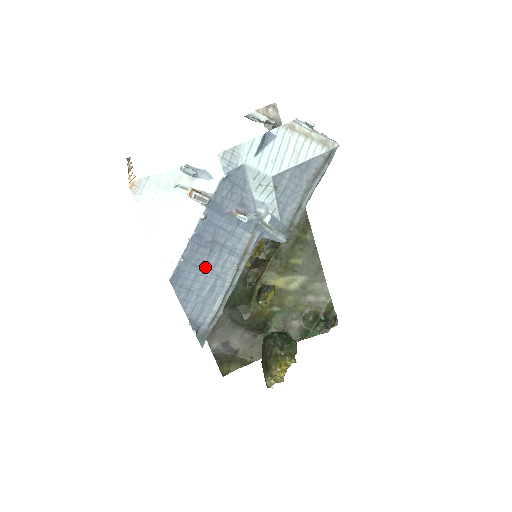
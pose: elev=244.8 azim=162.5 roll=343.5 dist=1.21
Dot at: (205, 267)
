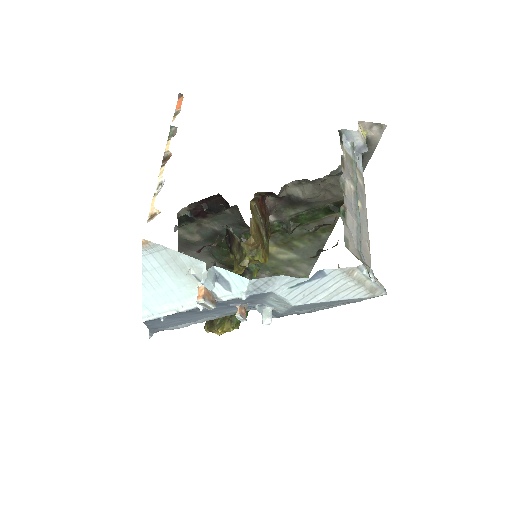
Dot at: (184, 317)
